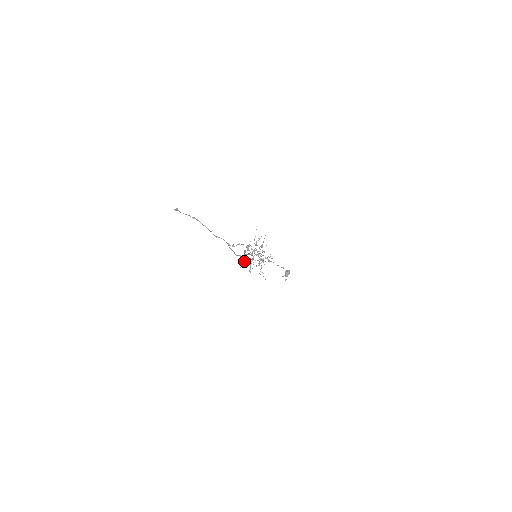
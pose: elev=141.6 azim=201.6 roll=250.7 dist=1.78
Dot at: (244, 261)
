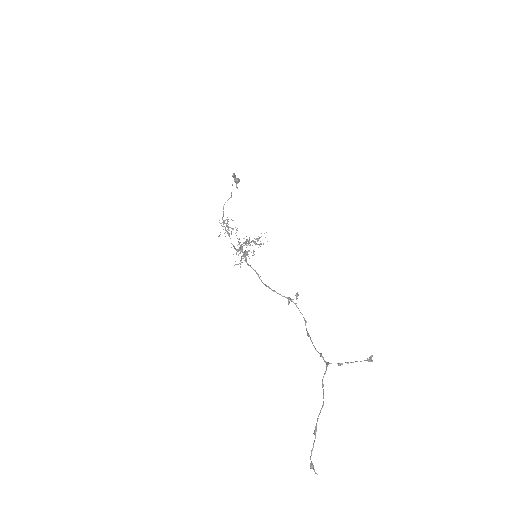
Dot at: occluded
